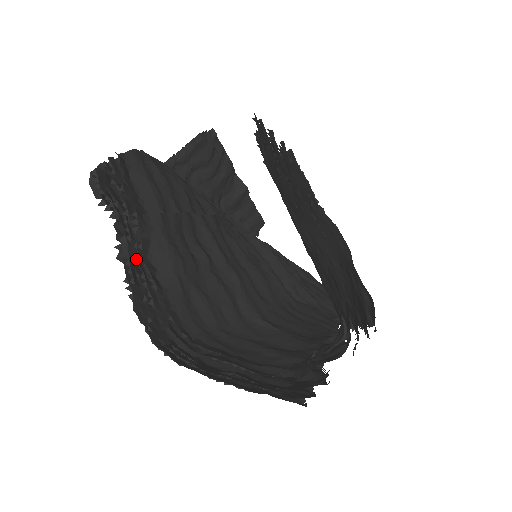
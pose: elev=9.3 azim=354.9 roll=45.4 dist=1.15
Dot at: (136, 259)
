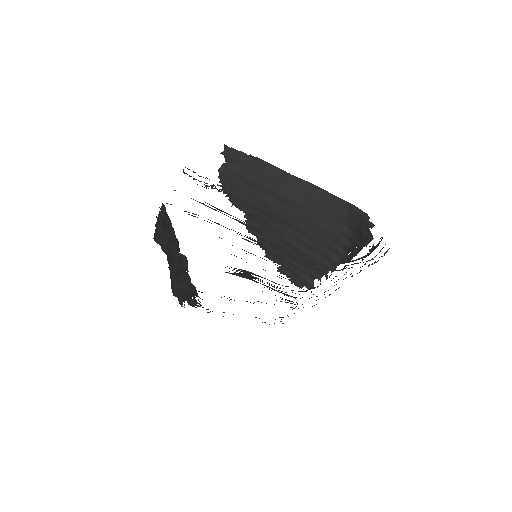
Dot at: occluded
